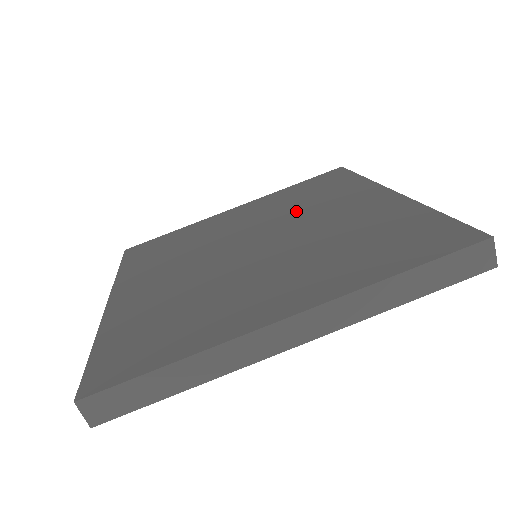
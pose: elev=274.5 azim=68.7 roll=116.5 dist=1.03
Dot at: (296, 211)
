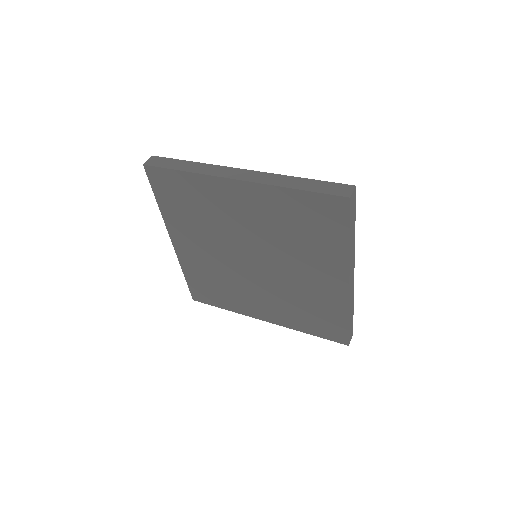
Dot at: occluded
